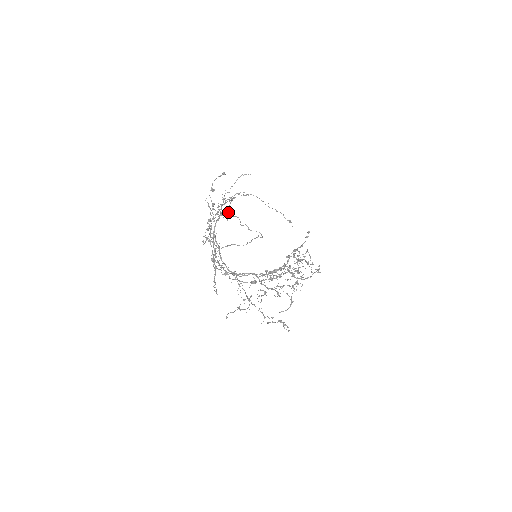
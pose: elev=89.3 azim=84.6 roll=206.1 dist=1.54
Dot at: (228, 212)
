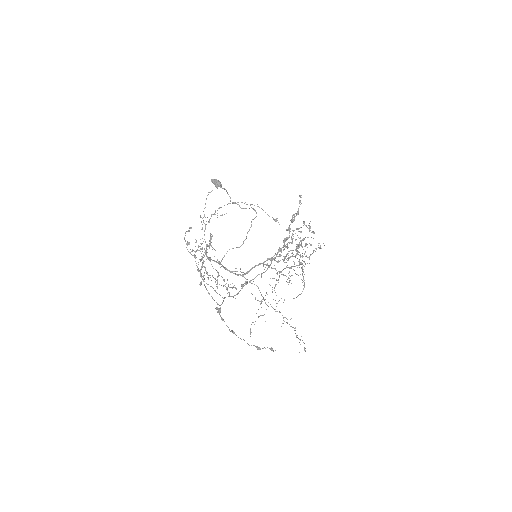
Dot at: (214, 183)
